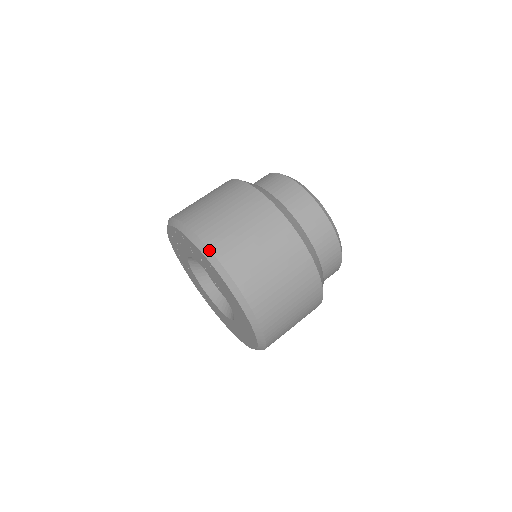
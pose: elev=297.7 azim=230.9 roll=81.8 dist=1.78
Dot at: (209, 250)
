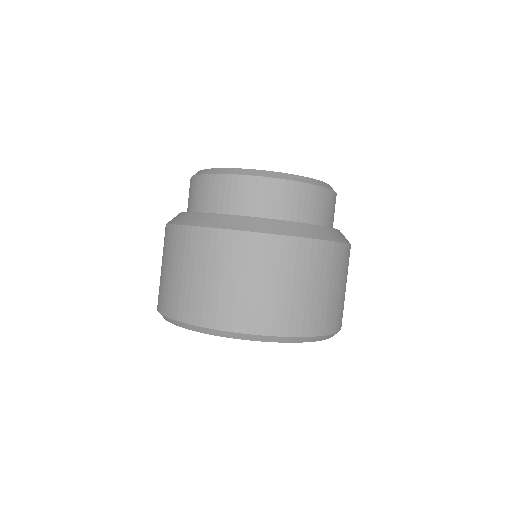
Dot at: (183, 323)
